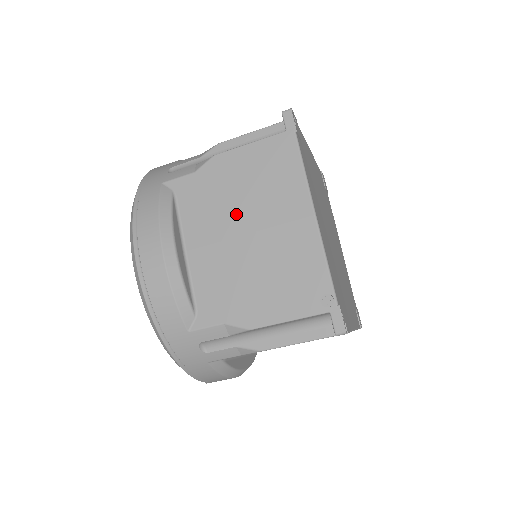
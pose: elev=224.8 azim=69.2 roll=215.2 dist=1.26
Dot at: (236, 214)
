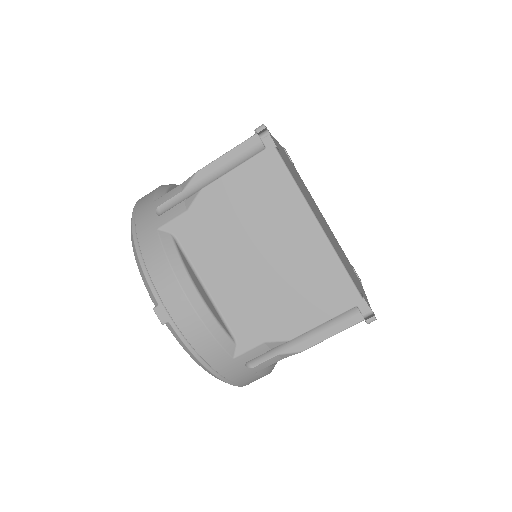
Dot at: occluded
